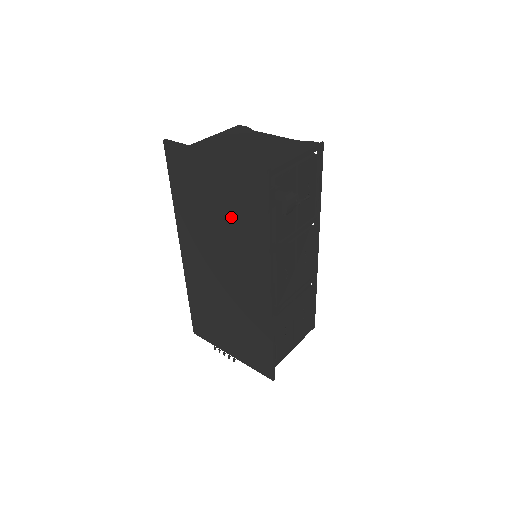
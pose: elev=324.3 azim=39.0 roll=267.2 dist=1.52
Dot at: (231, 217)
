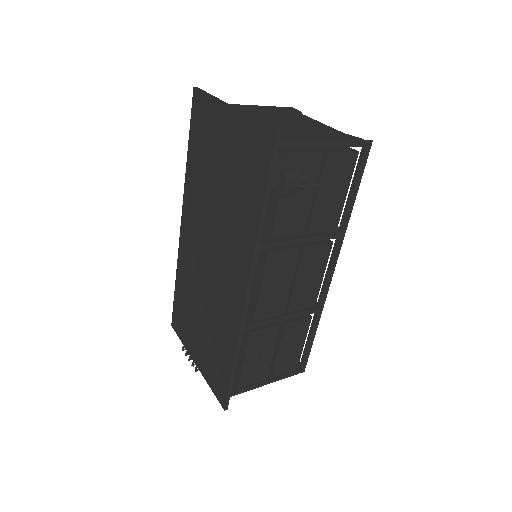
Dot at: (230, 190)
